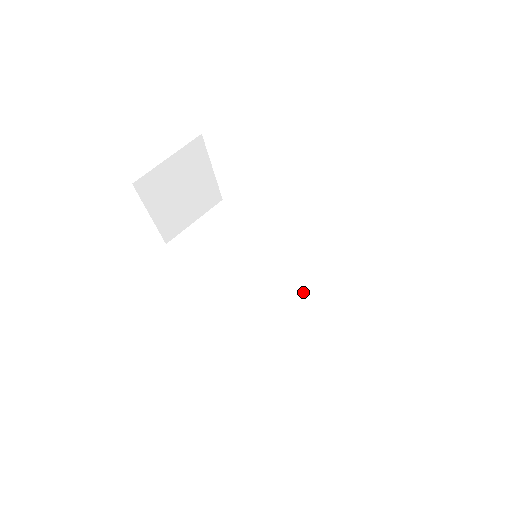
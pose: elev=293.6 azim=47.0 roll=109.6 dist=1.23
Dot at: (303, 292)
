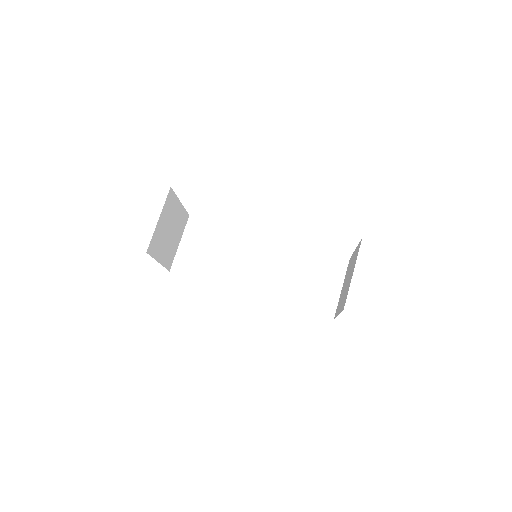
Dot at: (290, 259)
